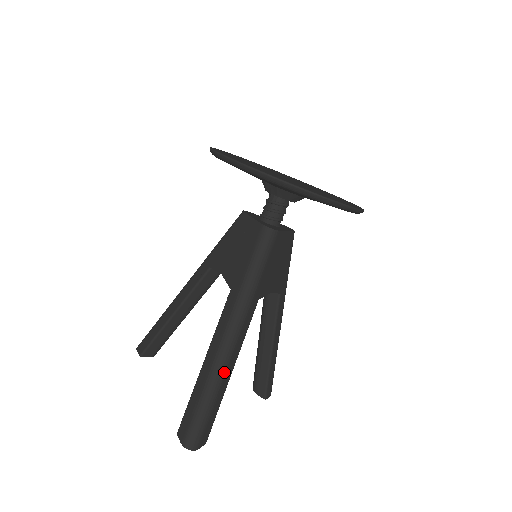
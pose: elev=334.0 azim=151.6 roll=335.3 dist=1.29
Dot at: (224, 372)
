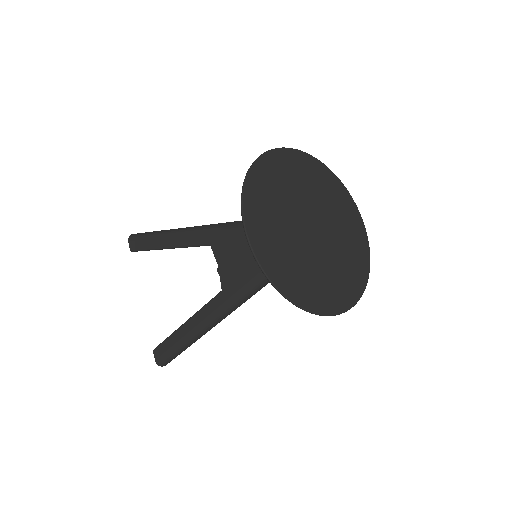
Dot at: occluded
